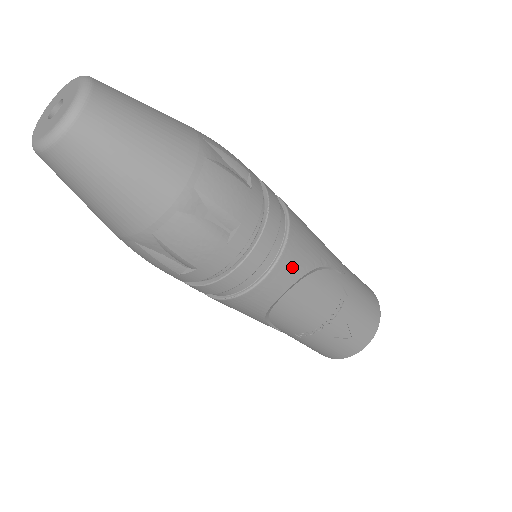
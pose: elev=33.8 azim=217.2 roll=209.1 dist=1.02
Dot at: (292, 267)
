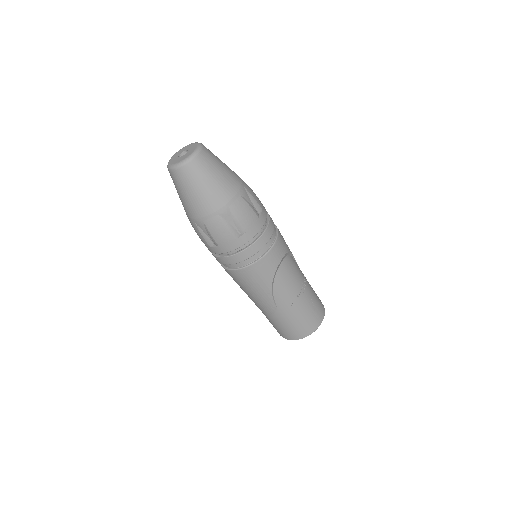
Dot at: (283, 244)
